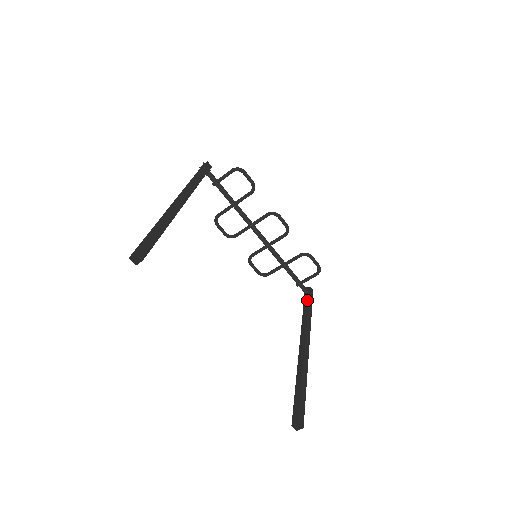
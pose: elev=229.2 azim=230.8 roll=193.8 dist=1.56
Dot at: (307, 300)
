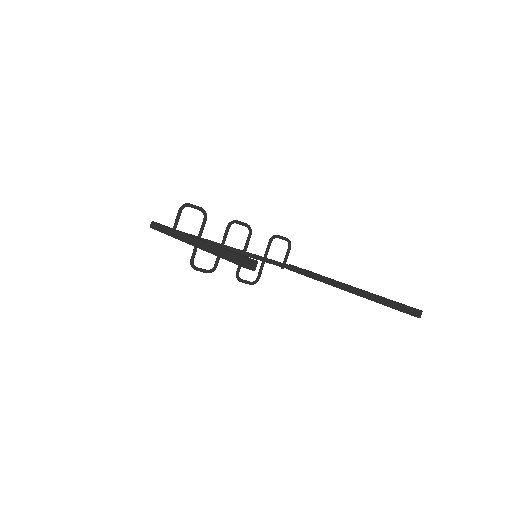
Dot at: (301, 270)
